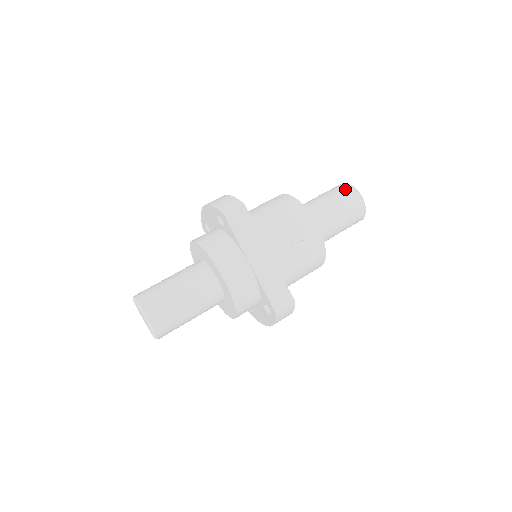
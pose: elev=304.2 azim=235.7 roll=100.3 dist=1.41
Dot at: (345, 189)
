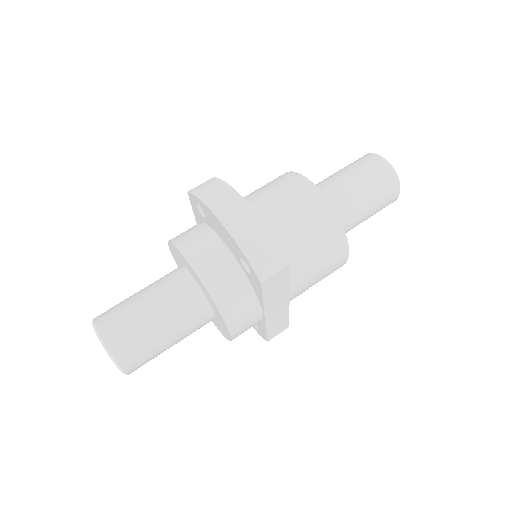
Dot at: (389, 182)
